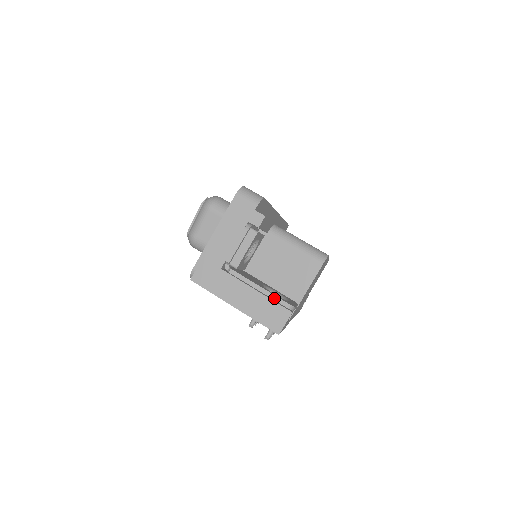
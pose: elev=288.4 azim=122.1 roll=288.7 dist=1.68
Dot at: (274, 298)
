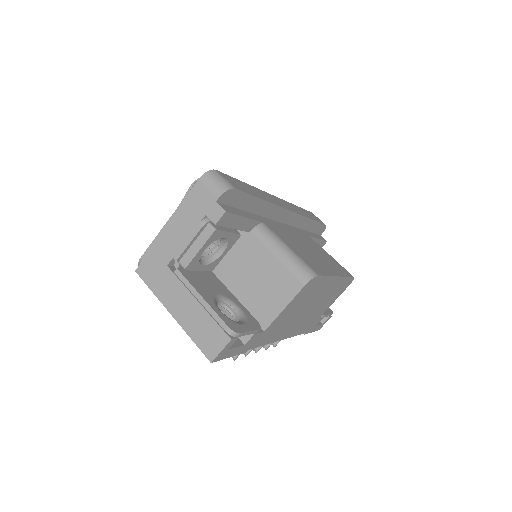
Dot at: (215, 316)
